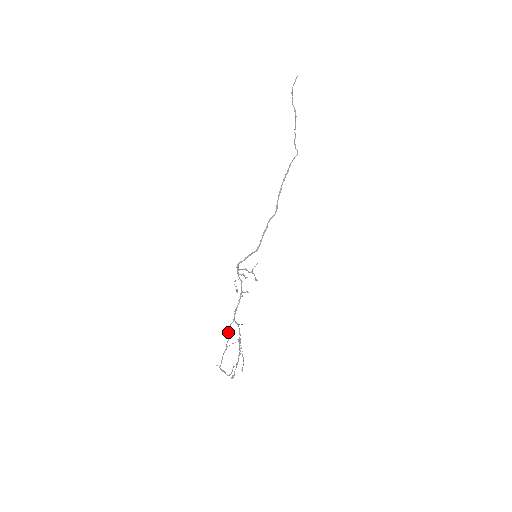
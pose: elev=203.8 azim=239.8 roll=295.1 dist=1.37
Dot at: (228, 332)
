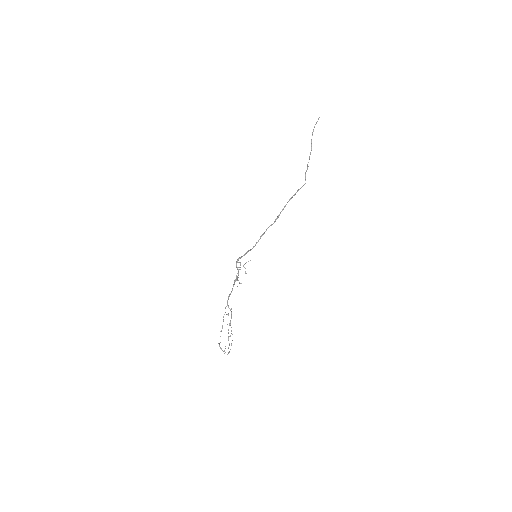
Dot at: occluded
